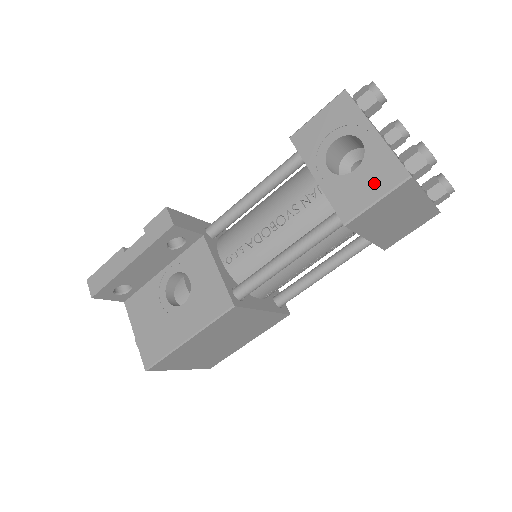
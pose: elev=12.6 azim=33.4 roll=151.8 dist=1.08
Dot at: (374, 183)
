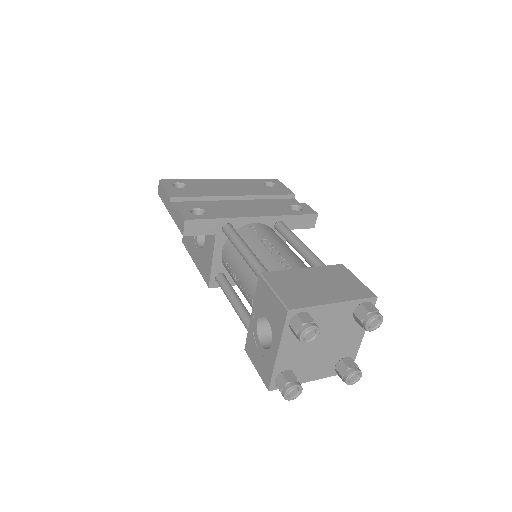
Dot at: (260, 364)
